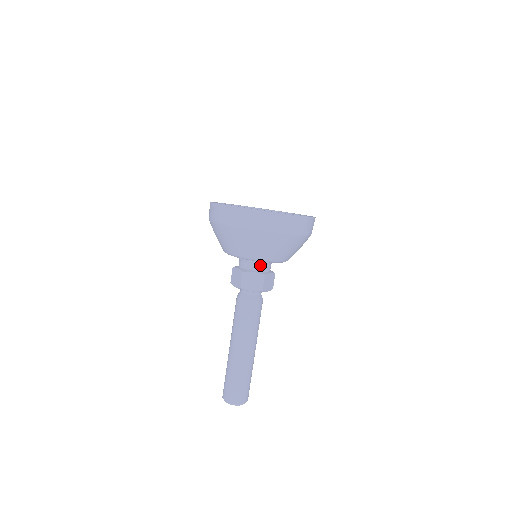
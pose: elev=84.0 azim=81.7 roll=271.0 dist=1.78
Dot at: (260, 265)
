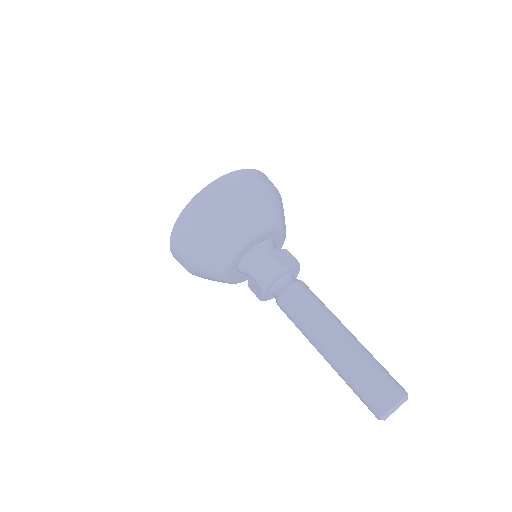
Dot at: (258, 253)
